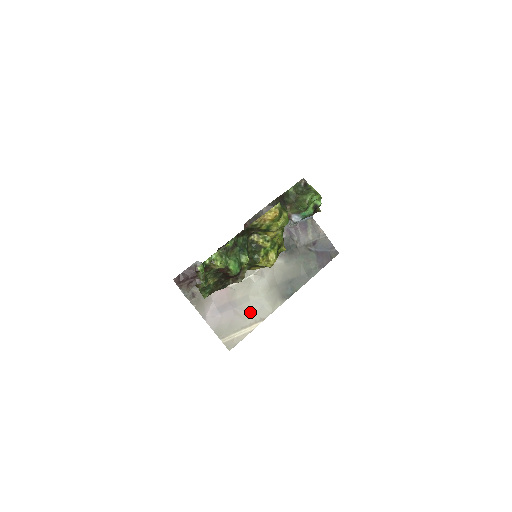
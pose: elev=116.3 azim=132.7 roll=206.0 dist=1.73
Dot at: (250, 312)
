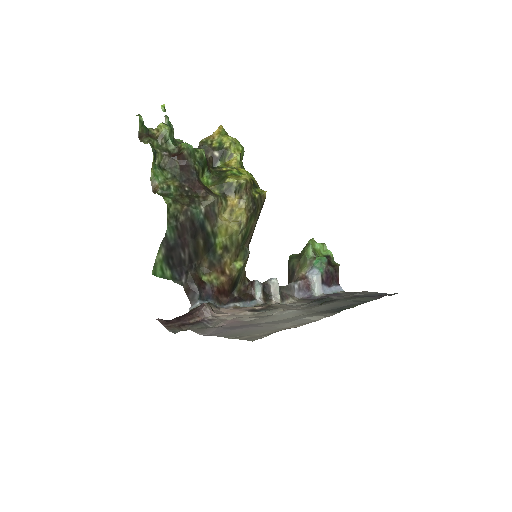
Dot at: (281, 323)
